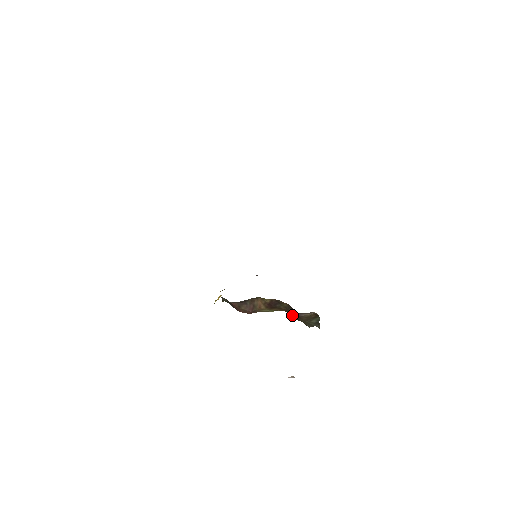
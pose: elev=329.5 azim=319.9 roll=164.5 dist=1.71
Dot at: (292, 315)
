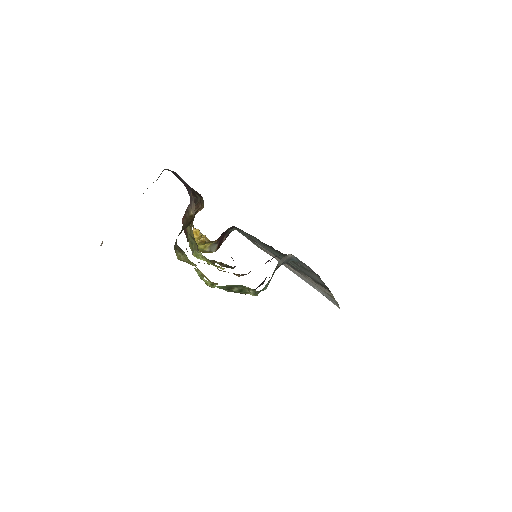
Dot at: occluded
